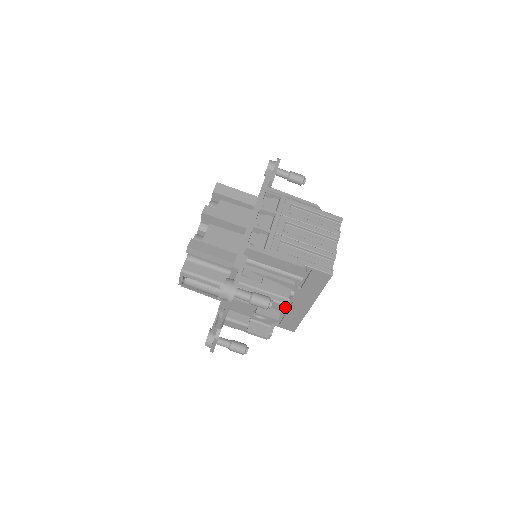
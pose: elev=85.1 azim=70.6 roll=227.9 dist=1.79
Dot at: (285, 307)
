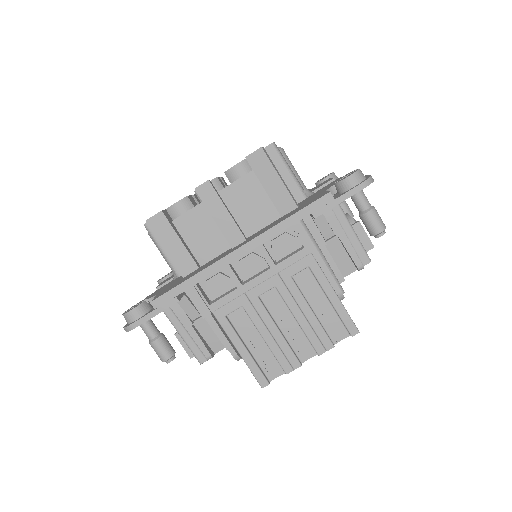
Dot at: (199, 360)
